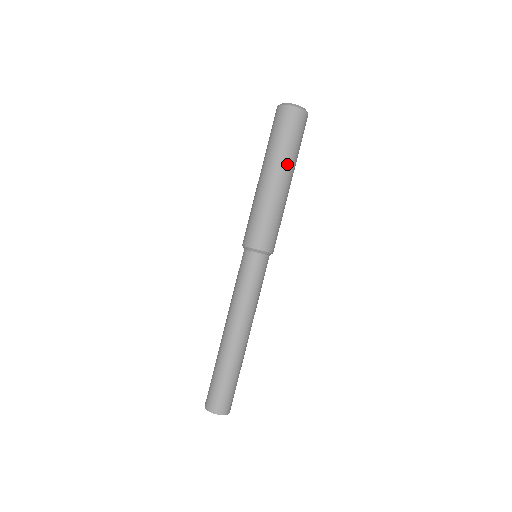
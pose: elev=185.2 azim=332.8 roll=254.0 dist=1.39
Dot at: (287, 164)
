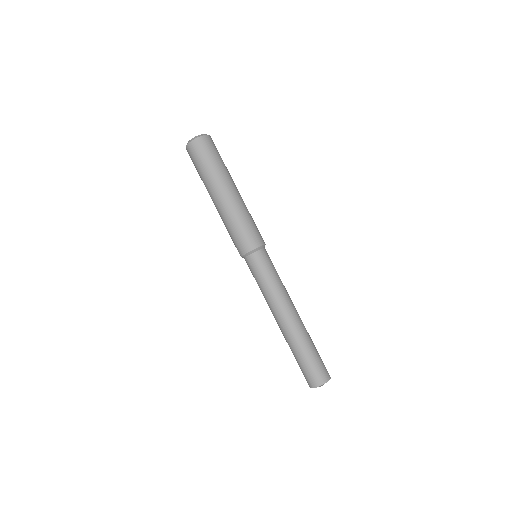
Dot at: (226, 177)
